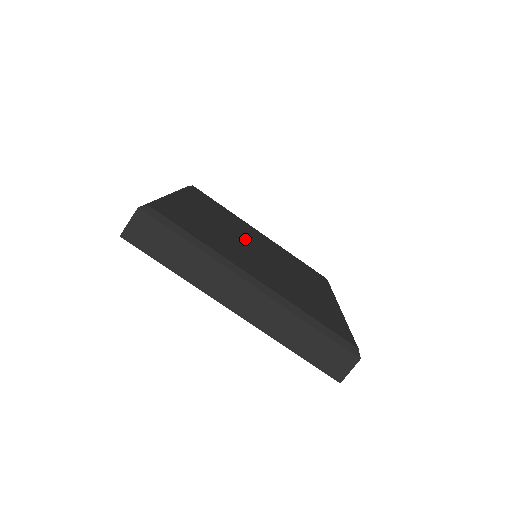
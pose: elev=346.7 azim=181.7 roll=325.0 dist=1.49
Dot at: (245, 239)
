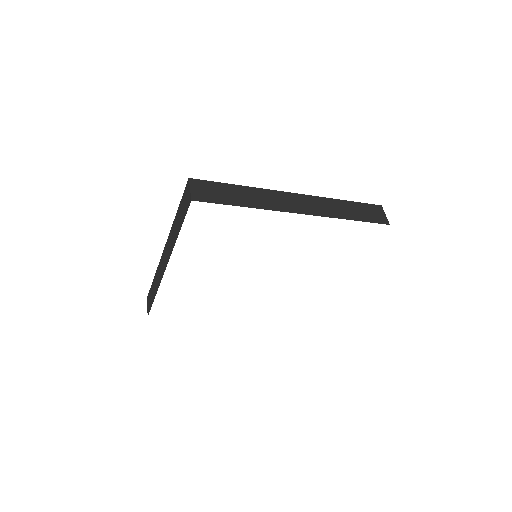
Dot at: occluded
